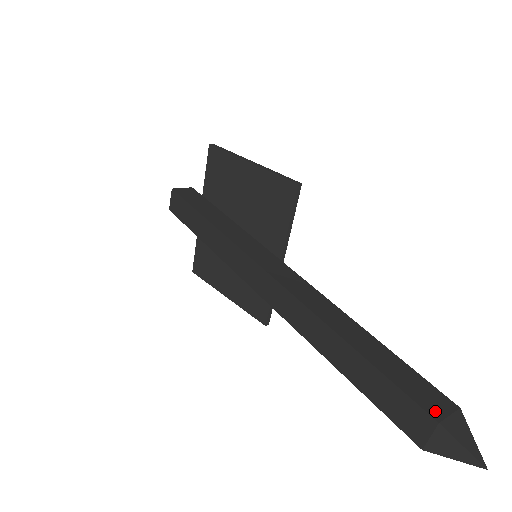
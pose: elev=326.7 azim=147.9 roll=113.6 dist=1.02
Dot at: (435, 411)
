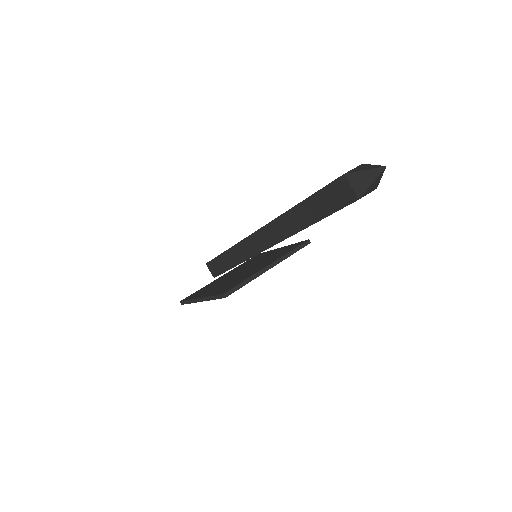
Dot at: occluded
